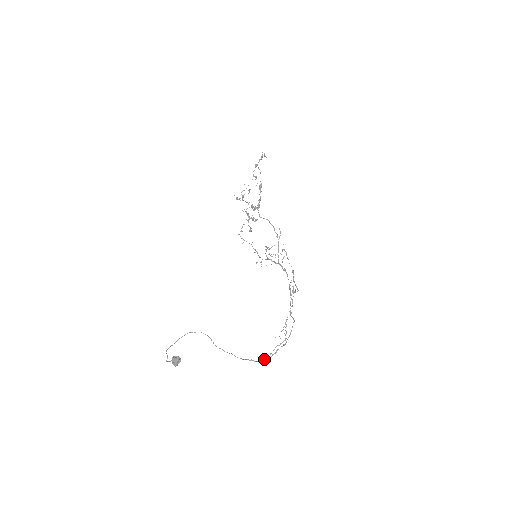
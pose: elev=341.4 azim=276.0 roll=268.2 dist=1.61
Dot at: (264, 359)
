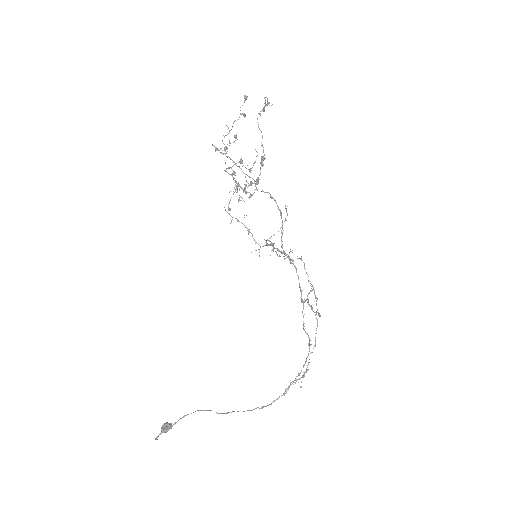
Dot at: (276, 399)
